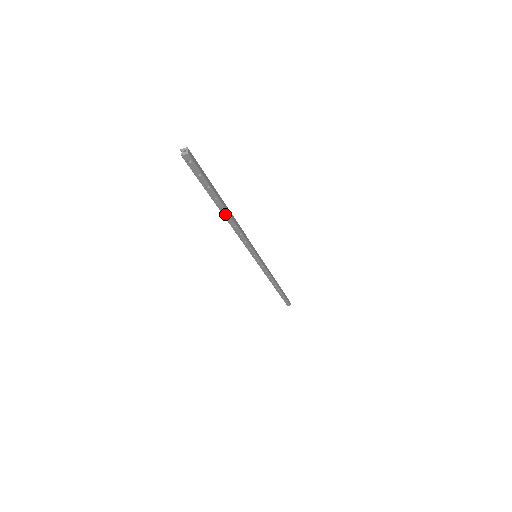
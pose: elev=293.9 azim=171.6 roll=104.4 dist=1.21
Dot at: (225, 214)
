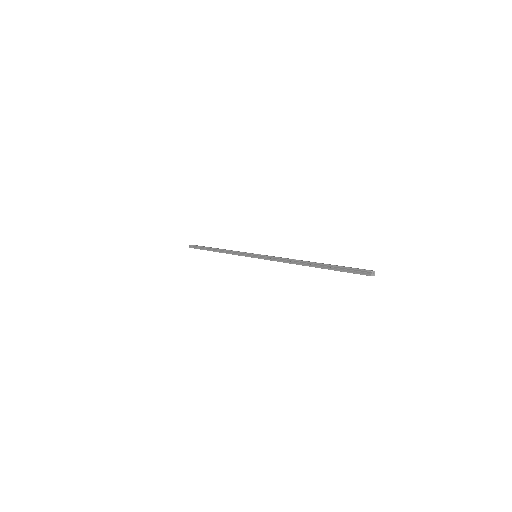
Dot at: (309, 266)
